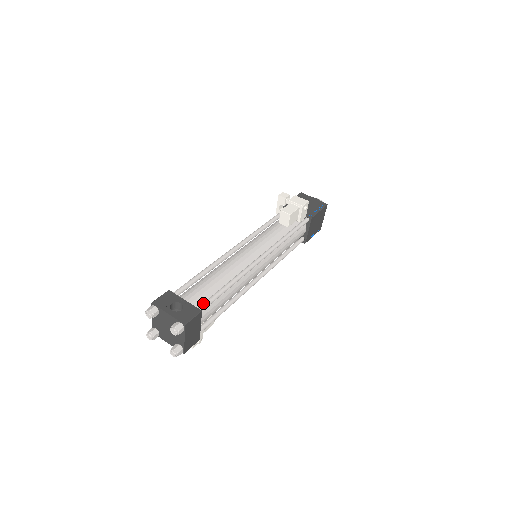
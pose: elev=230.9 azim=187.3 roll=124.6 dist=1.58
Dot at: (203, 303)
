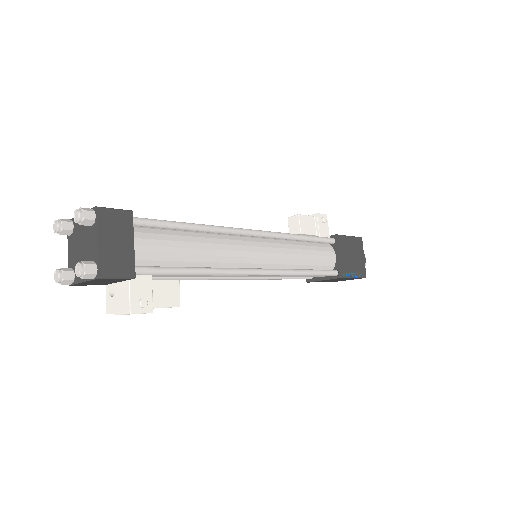
Dot at: (142, 219)
